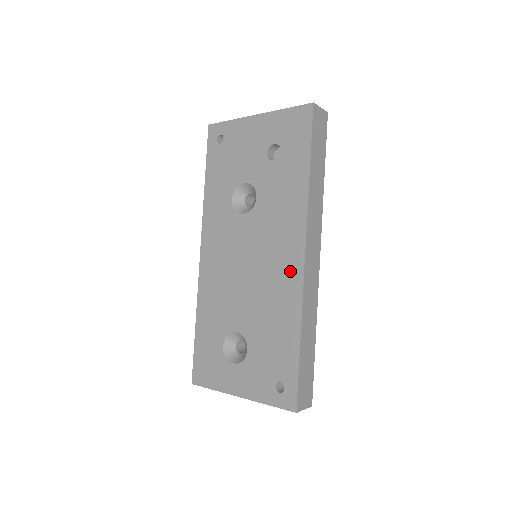
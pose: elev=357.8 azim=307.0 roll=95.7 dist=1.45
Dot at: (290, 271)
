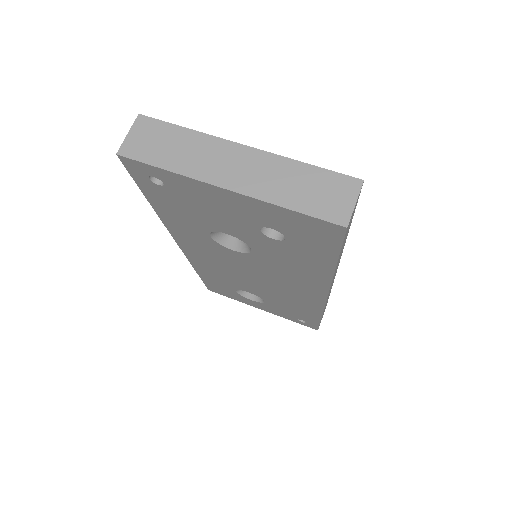
Dot at: (308, 297)
